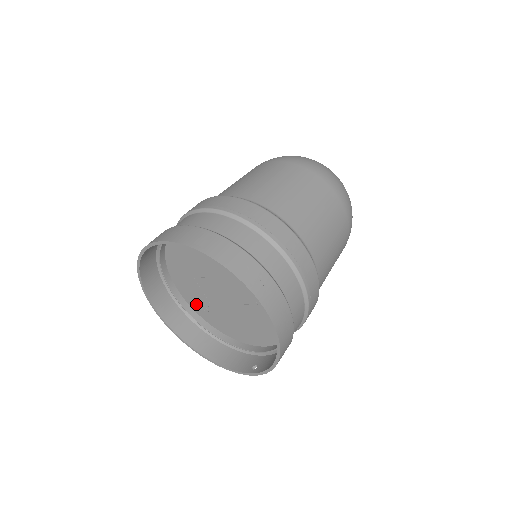
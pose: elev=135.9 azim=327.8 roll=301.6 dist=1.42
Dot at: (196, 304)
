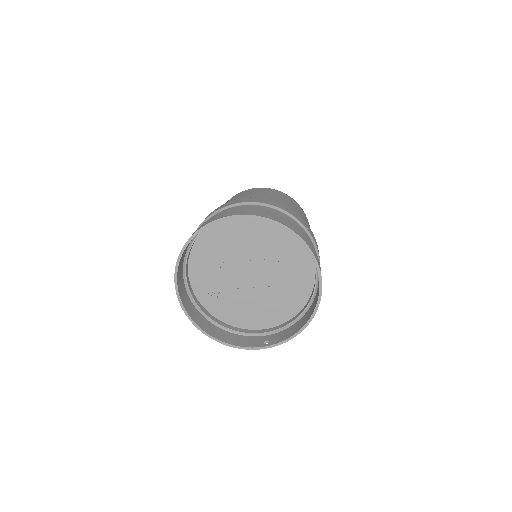
Dot at: (204, 291)
